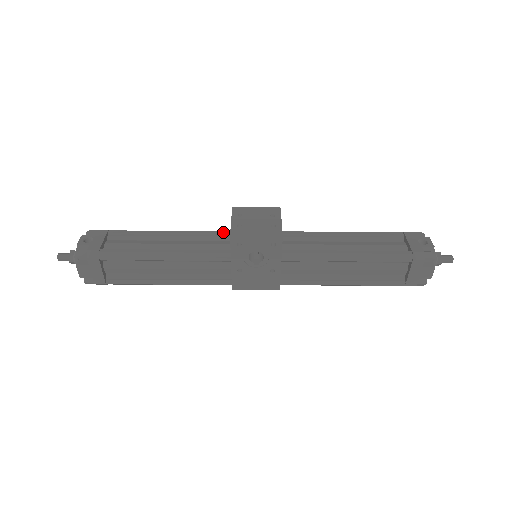
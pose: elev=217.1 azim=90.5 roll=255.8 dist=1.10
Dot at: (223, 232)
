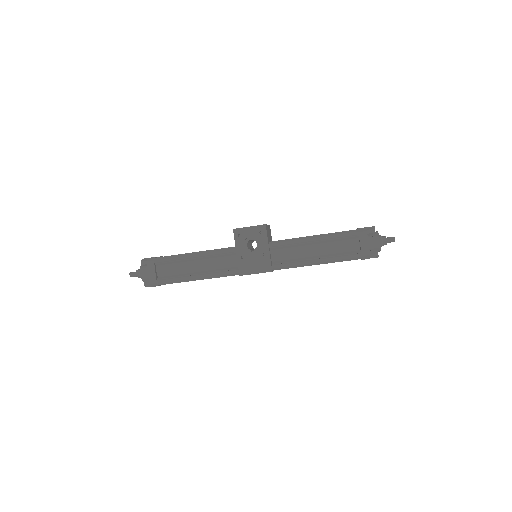
Dot at: occluded
